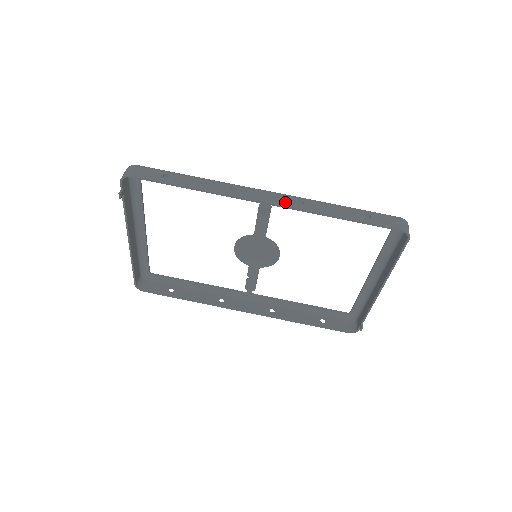
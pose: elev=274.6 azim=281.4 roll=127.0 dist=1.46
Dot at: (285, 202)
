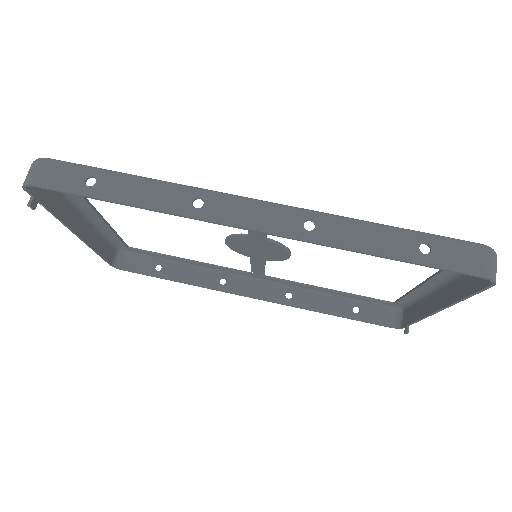
Dot at: (283, 226)
